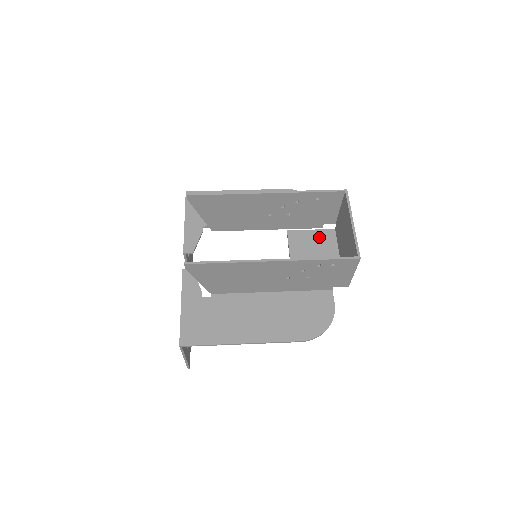
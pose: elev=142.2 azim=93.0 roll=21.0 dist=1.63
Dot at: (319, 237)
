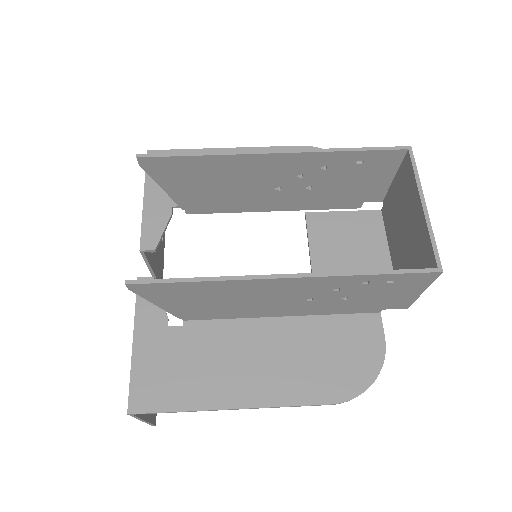
Dot at: (356, 223)
